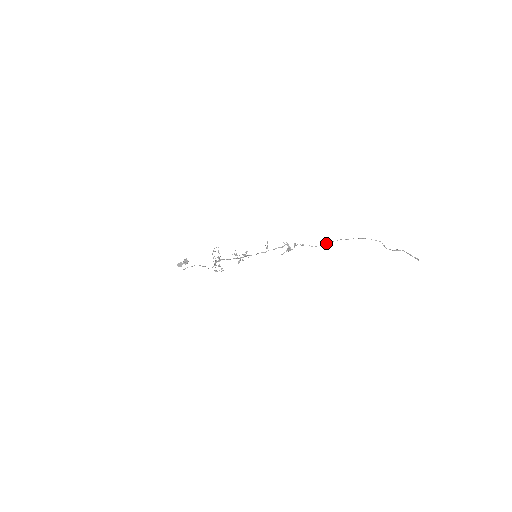
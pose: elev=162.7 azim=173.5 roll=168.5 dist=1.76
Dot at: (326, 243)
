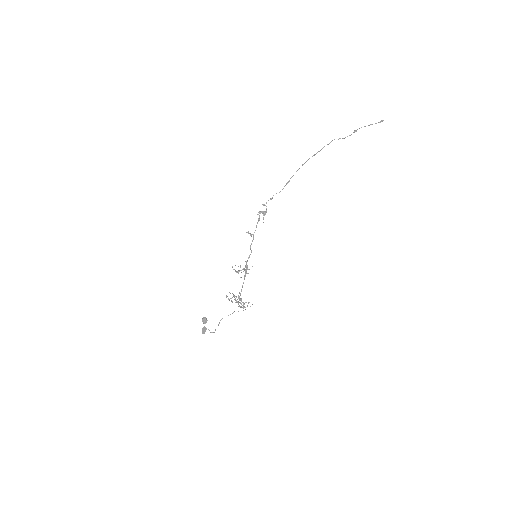
Dot at: (289, 180)
